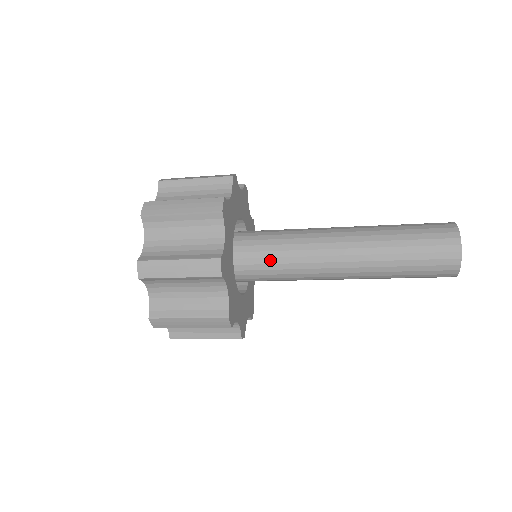
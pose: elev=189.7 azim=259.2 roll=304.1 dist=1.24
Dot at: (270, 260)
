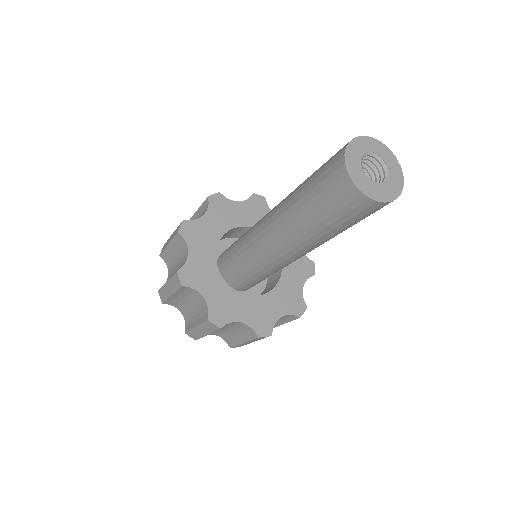
Dot at: (254, 271)
